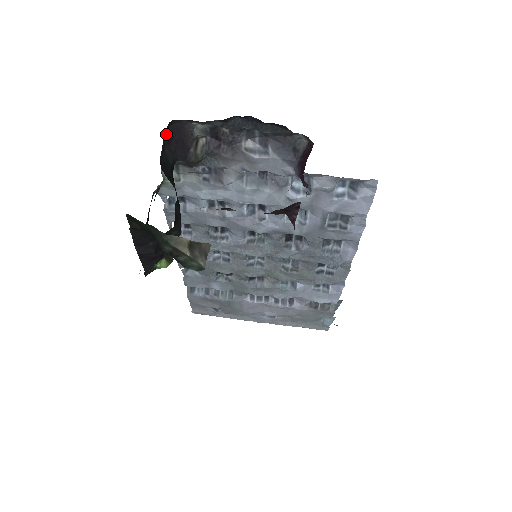
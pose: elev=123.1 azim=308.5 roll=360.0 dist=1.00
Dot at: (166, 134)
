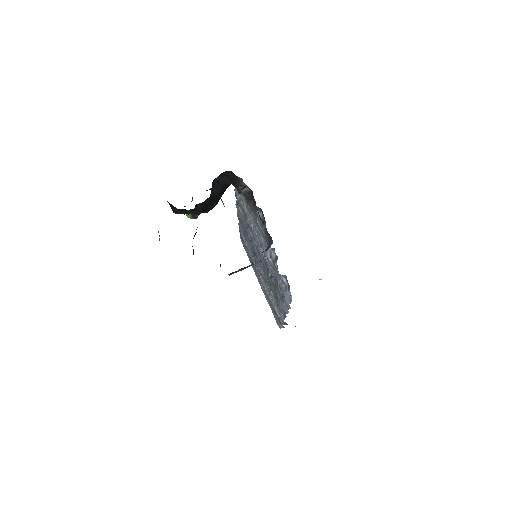
Dot at: (227, 172)
